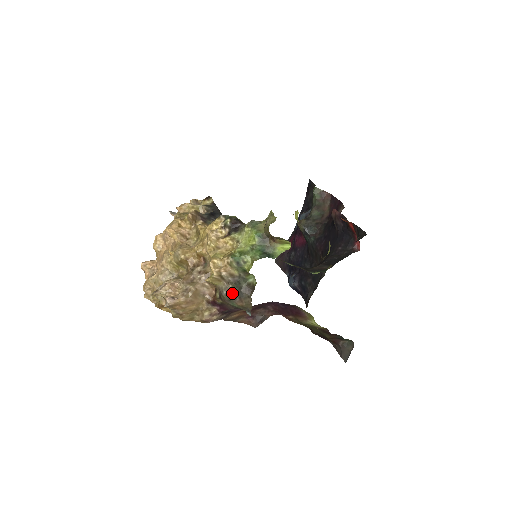
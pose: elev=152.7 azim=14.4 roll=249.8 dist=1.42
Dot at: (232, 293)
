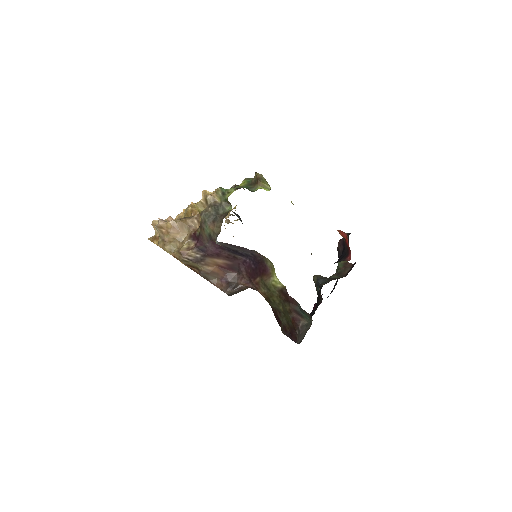
Dot at: (209, 215)
